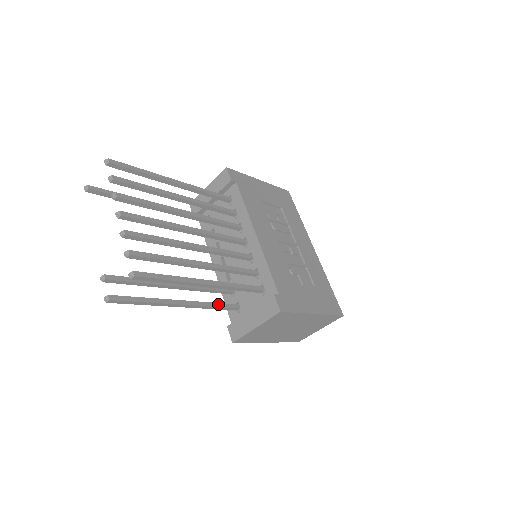
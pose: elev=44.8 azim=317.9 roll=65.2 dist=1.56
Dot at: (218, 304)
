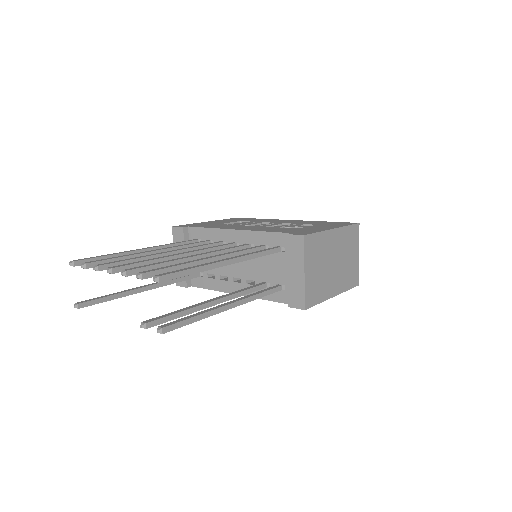
Dot at: (260, 291)
